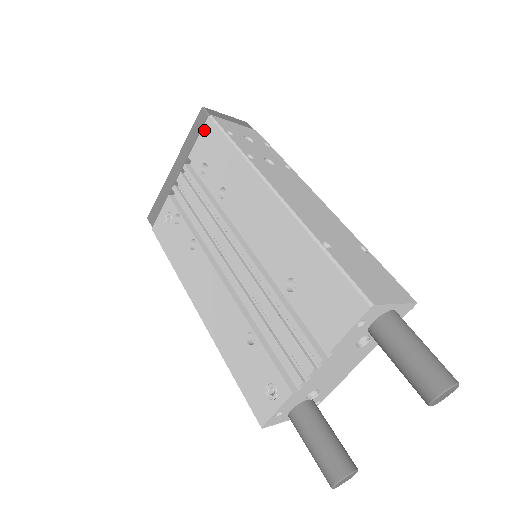
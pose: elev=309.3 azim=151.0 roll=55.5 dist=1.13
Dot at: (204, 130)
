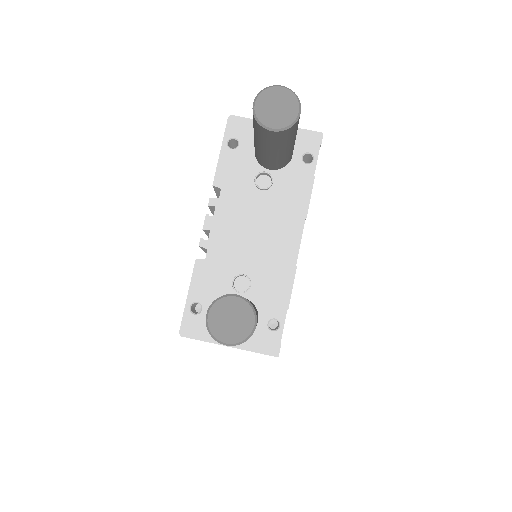
Dot at: occluded
